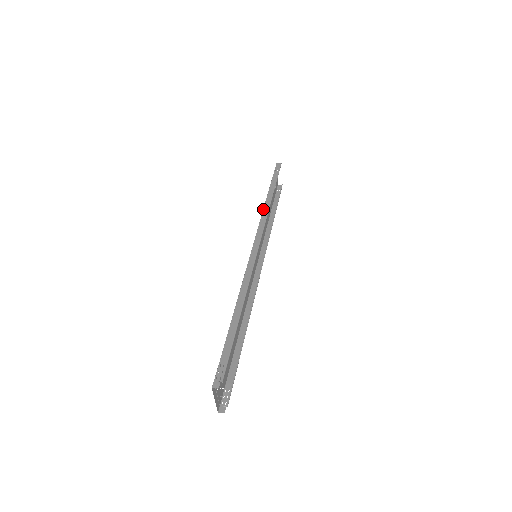
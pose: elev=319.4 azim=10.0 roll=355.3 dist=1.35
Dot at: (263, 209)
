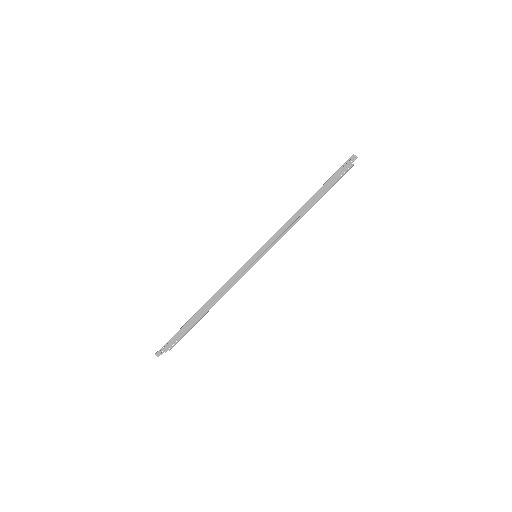
Dot at: (290, 218)
